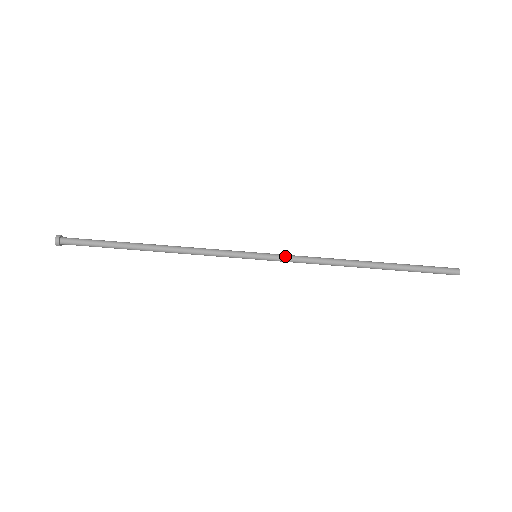
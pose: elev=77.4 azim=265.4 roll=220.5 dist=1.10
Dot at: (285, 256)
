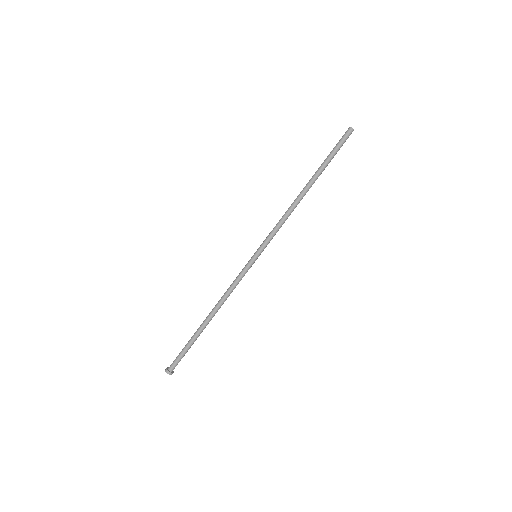
Dot at: (268, 238)
